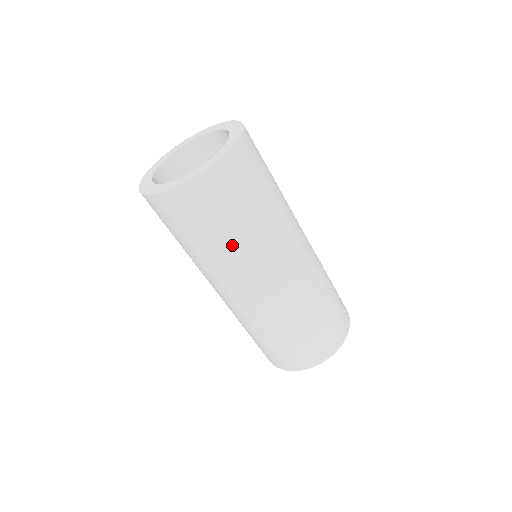
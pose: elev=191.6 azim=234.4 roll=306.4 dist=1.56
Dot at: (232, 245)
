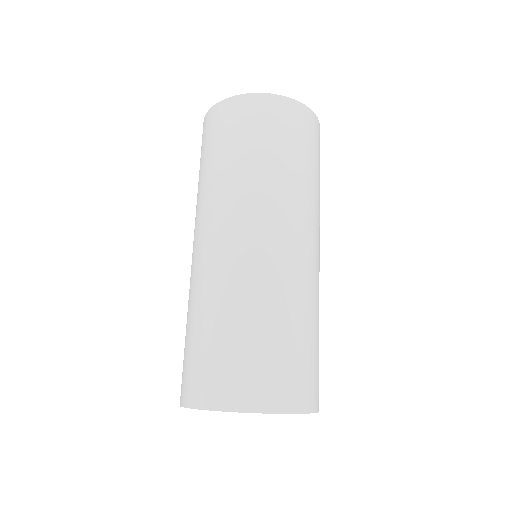
Dot at: (203, 182)
